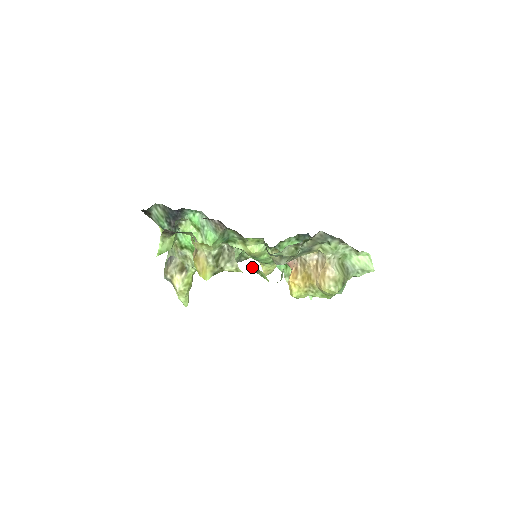
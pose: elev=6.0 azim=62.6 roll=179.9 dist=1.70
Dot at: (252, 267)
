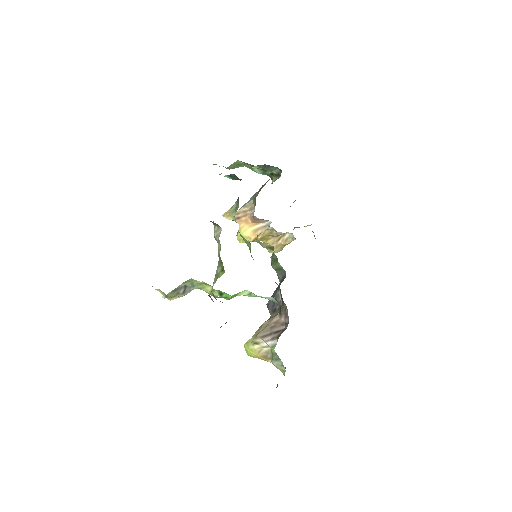
Dot at: occluded
